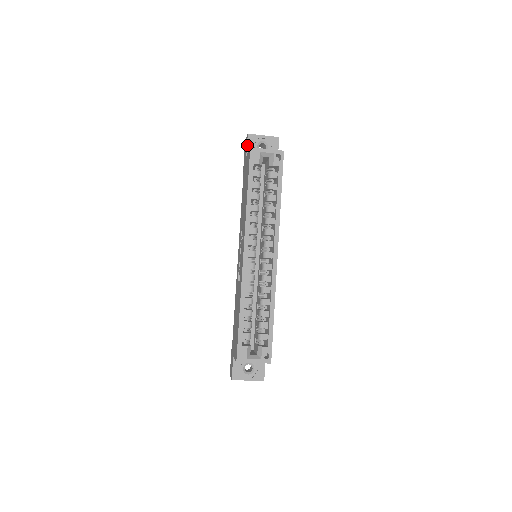
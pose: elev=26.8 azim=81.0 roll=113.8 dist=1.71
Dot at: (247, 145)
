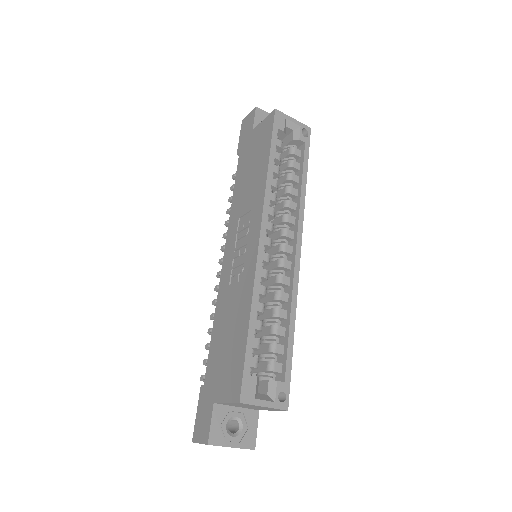
Dot at: (254, 118)
